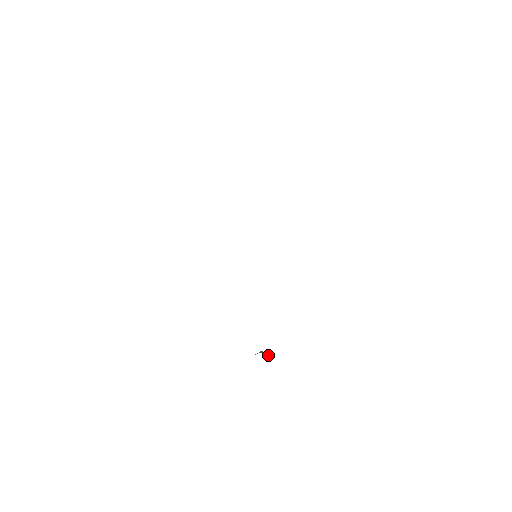
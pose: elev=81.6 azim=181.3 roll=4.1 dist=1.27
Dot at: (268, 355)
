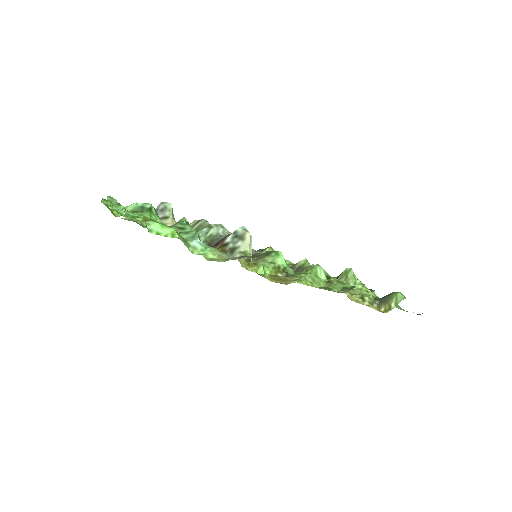
Dot at: (345, 280)
